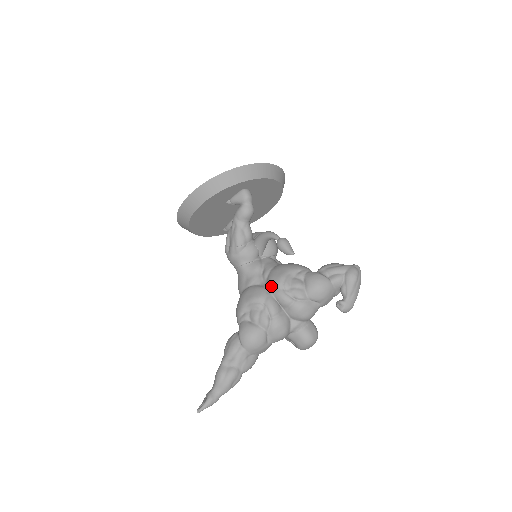
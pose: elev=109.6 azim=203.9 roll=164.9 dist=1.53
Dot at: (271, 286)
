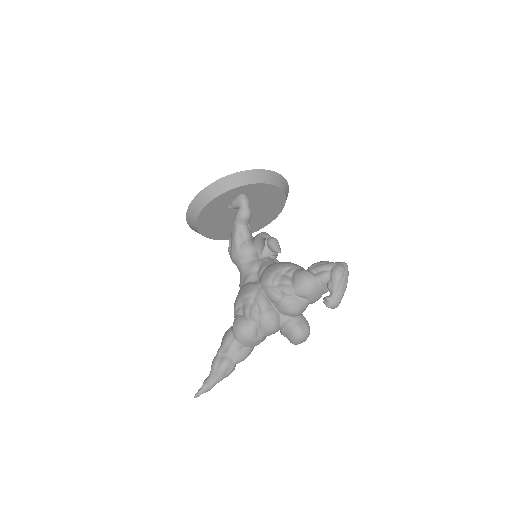
Dot at: (262, 282)
